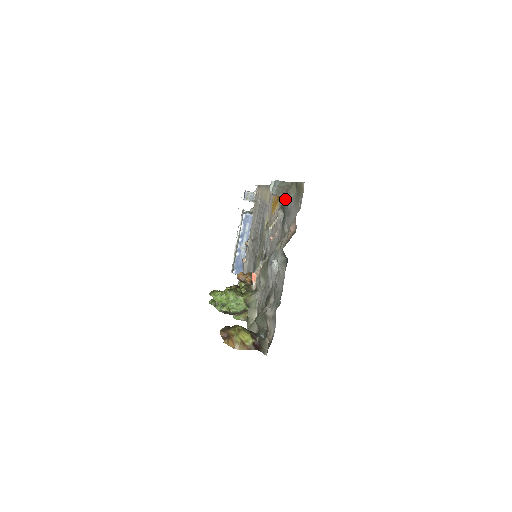
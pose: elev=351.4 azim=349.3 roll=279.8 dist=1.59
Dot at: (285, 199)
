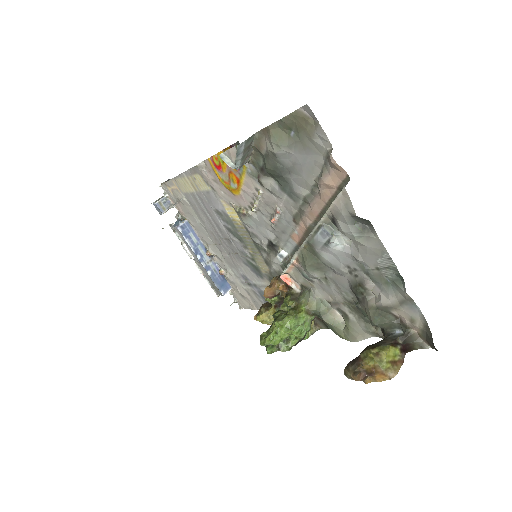
Dot at: (267, 158)
